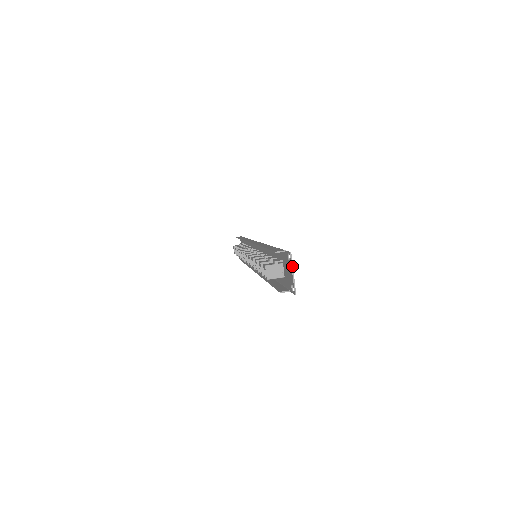
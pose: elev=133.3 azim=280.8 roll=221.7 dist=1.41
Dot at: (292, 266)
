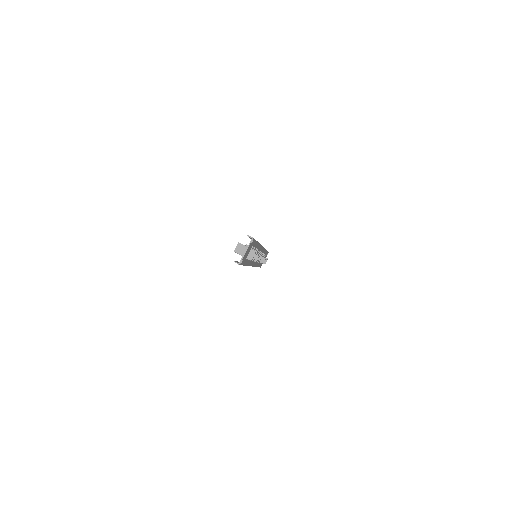
Dot at: (248, 246)
